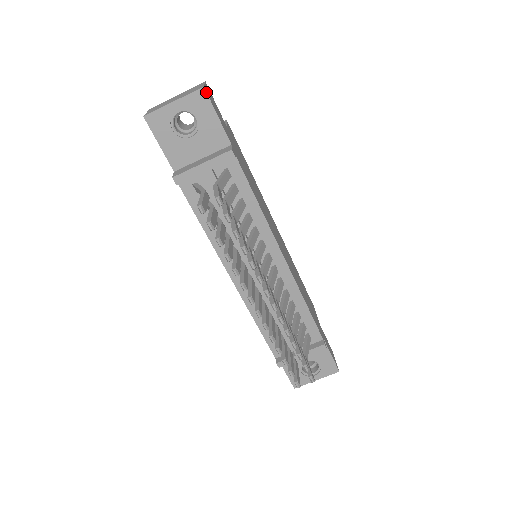
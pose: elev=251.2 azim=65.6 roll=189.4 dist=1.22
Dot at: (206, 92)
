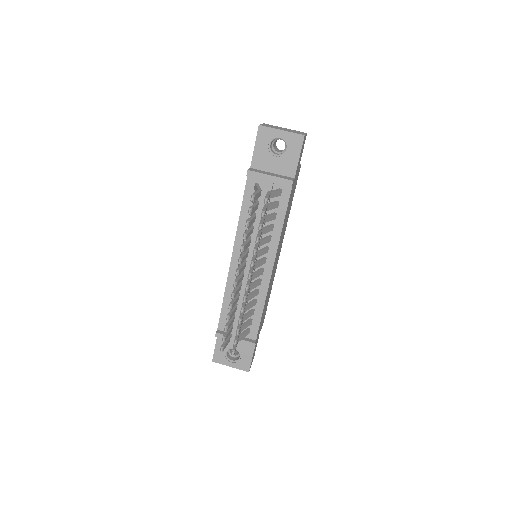
Dot at: occluded
